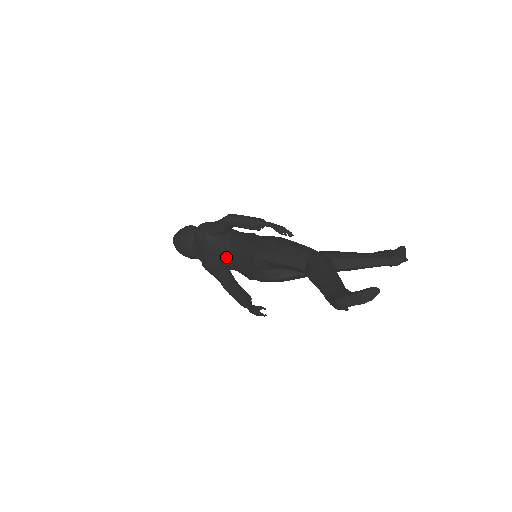
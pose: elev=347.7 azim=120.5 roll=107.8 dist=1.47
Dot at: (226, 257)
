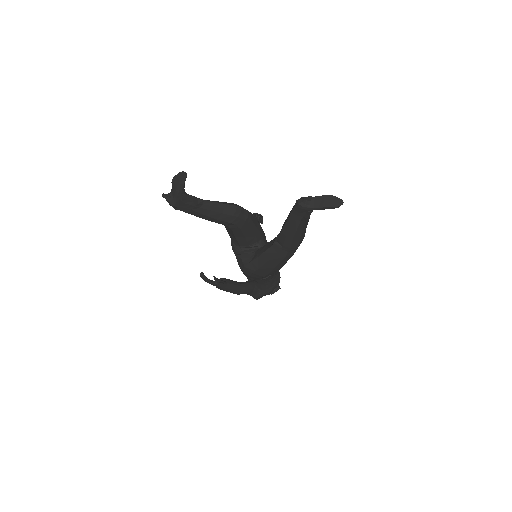
Dot at: occluded
